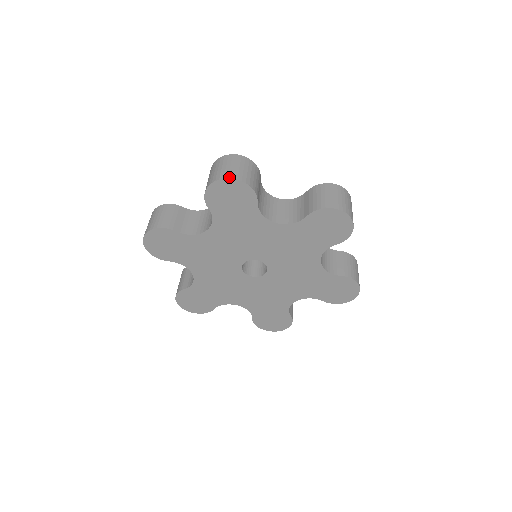
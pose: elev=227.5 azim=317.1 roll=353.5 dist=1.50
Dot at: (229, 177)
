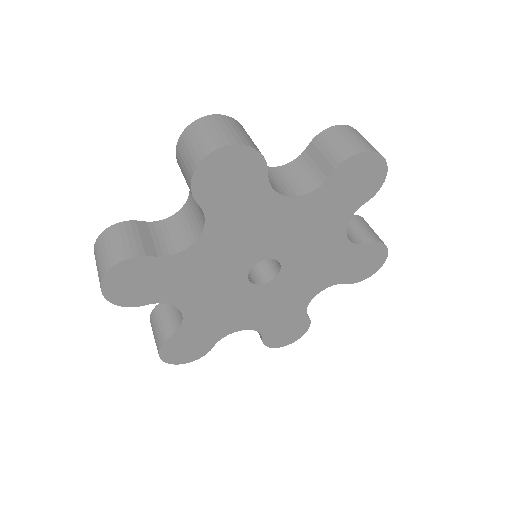
Dot at: (225, 144)
